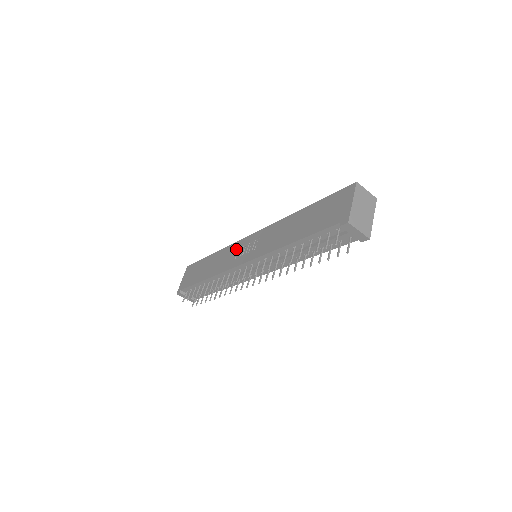
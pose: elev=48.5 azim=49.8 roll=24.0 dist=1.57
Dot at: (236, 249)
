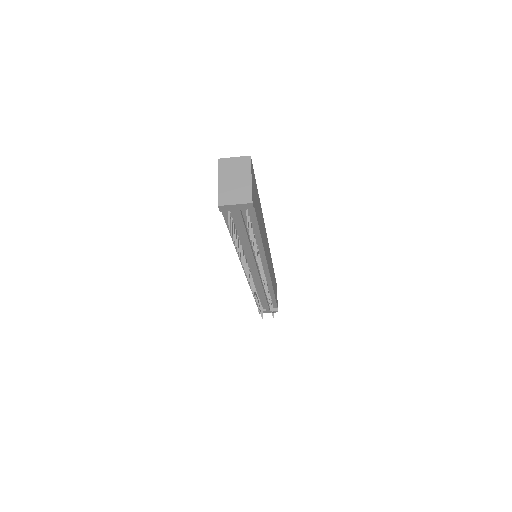
Dot at: occluded
